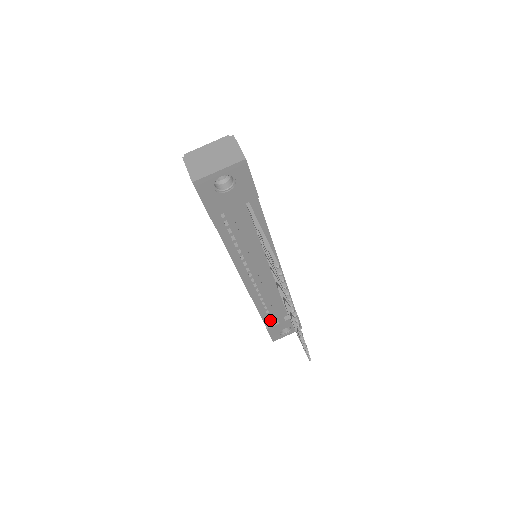
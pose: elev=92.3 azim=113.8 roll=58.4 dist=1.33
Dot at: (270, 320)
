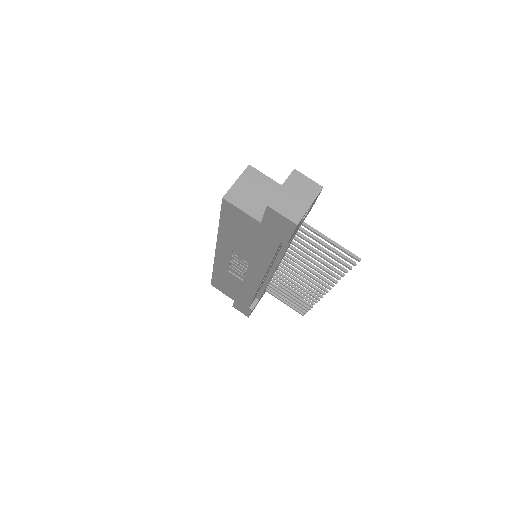
Dot at: (252, 302)
